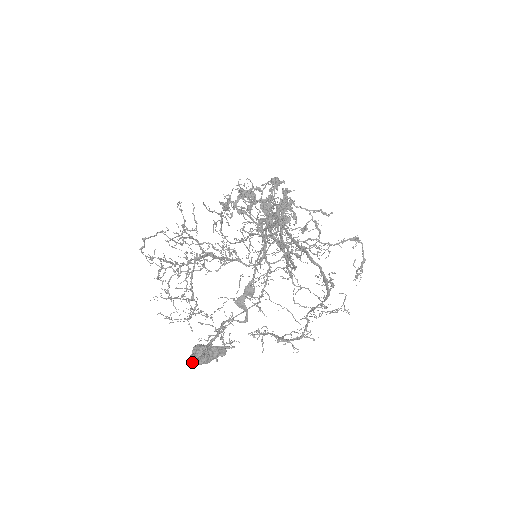
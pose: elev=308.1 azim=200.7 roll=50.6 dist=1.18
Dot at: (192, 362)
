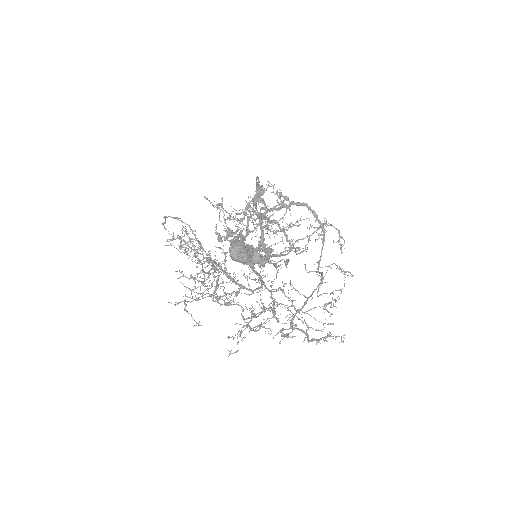
Dot at: (232, 243)
